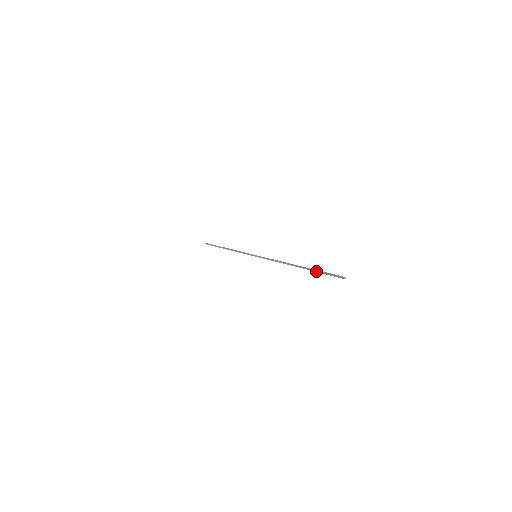
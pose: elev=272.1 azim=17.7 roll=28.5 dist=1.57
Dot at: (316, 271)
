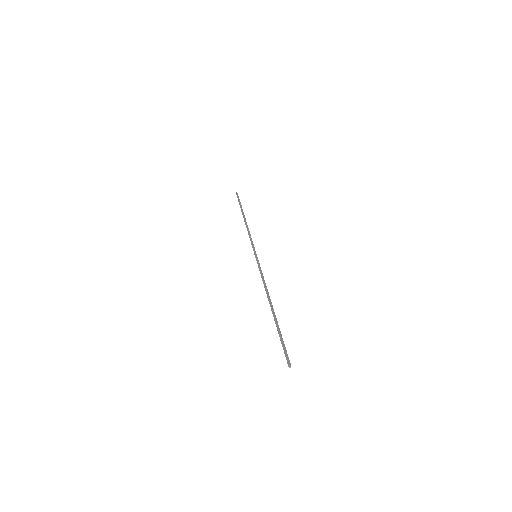
Dot at: (278, 332)
